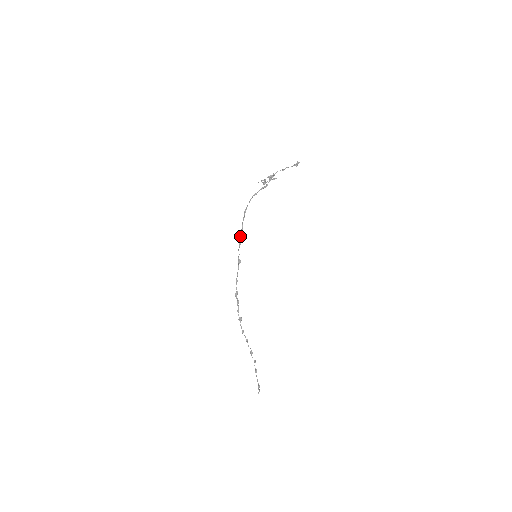
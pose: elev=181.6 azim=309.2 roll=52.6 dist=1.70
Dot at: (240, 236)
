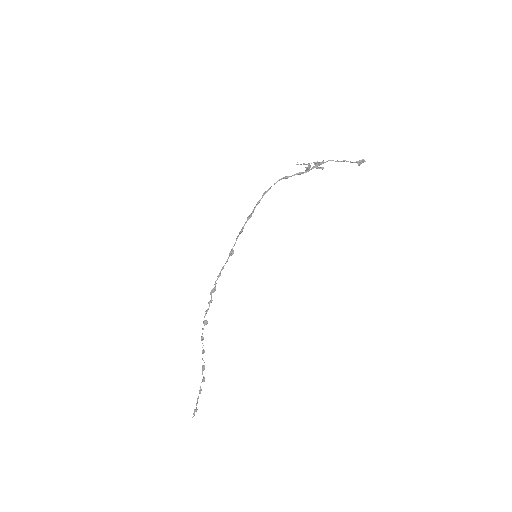
Dot at: (245, 222)
